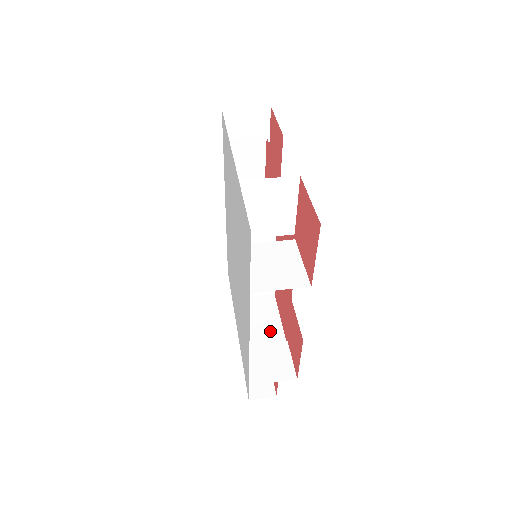
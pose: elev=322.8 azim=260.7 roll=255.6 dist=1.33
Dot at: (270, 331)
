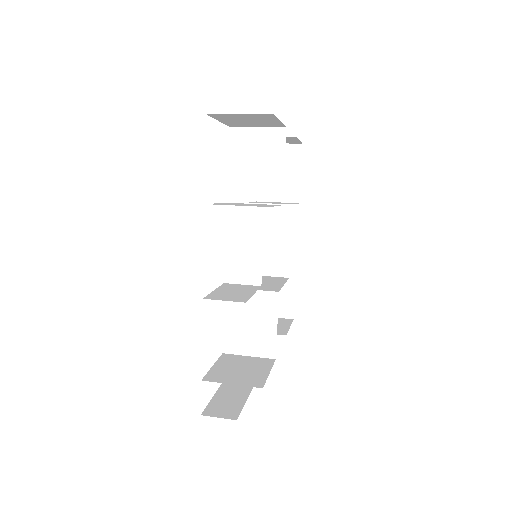
Dot at: (235, 296)
